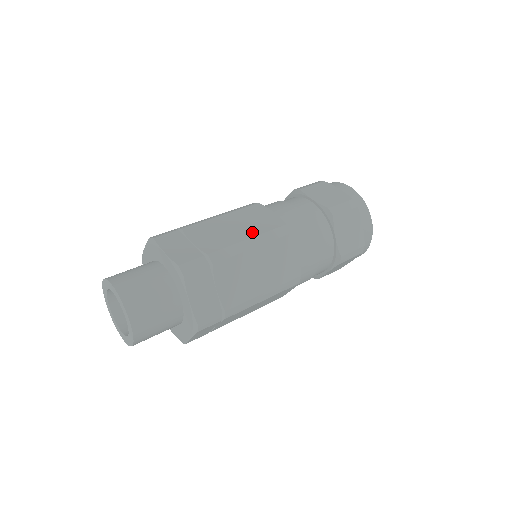
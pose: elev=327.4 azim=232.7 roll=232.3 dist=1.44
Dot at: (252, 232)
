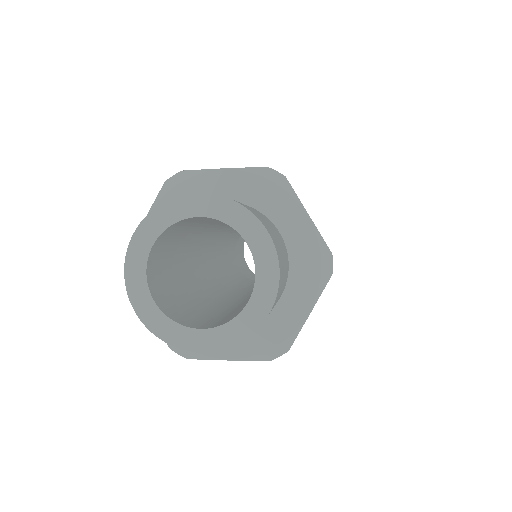
Dot at: occluded
